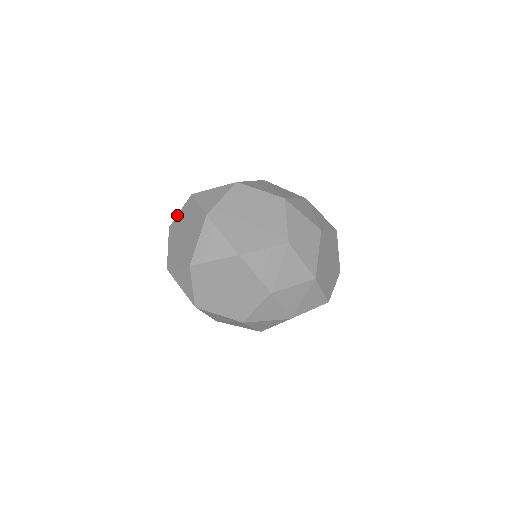
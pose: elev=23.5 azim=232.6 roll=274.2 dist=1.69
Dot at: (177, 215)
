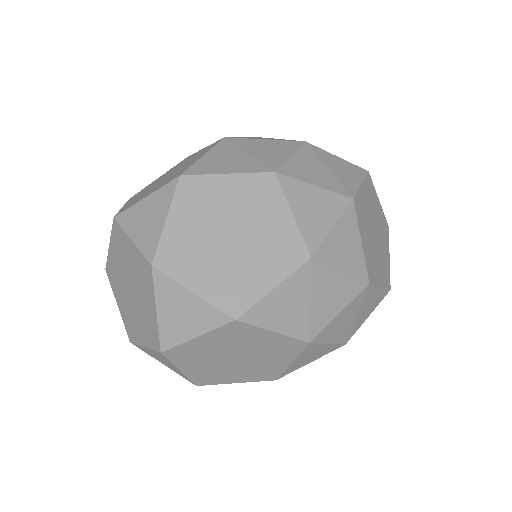
Dot at: (126, 236)
